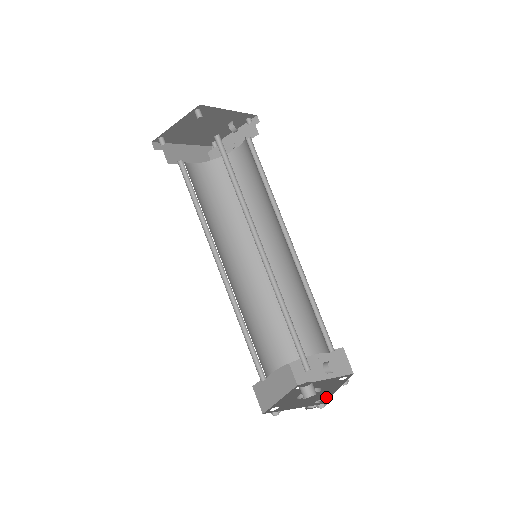
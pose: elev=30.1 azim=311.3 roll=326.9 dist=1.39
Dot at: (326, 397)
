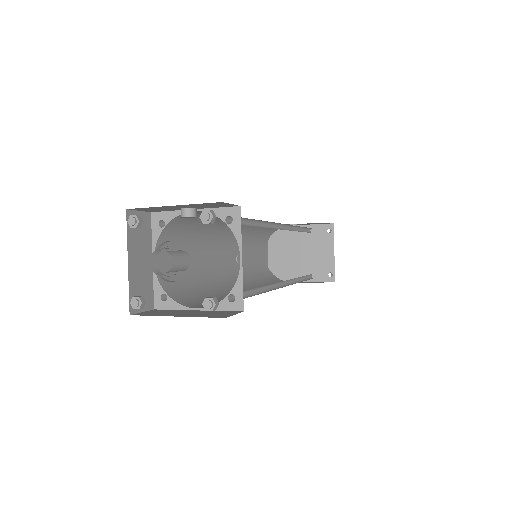
Dot at: occluded
